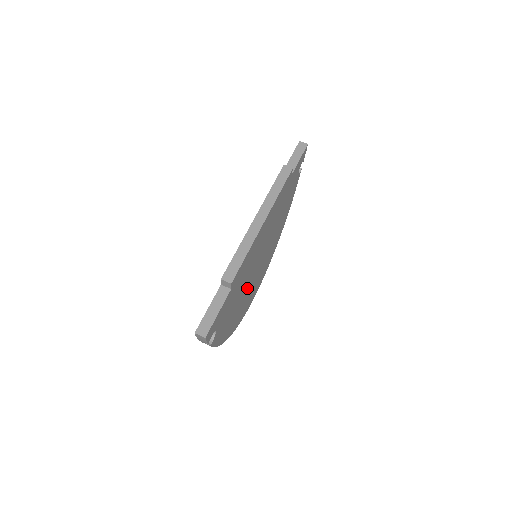
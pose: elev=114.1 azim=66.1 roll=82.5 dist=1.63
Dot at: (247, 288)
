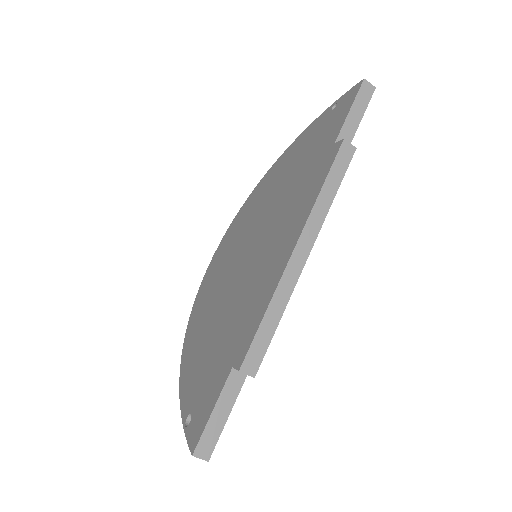
Dot at: occluded
